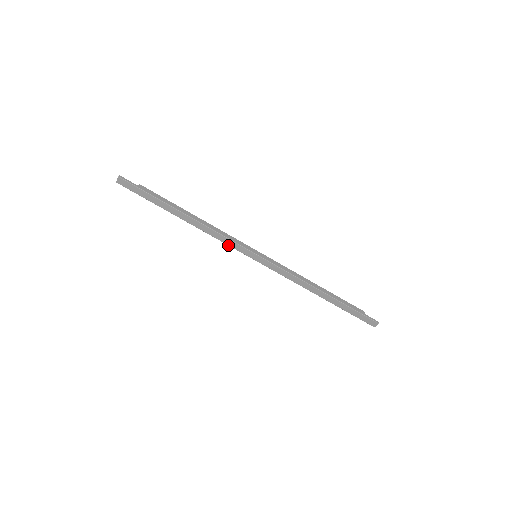
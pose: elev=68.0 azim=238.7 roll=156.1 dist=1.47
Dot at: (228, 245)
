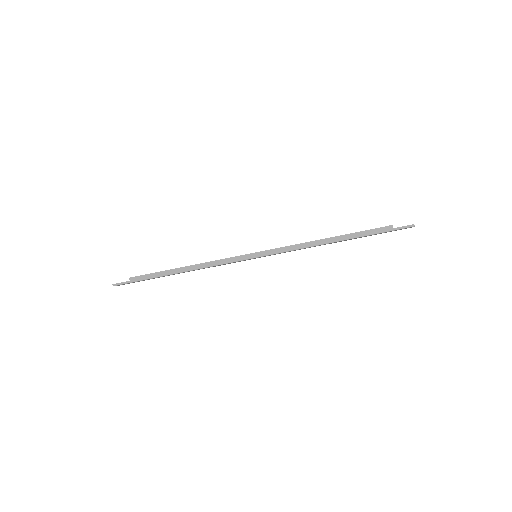
Dot at: occluded
